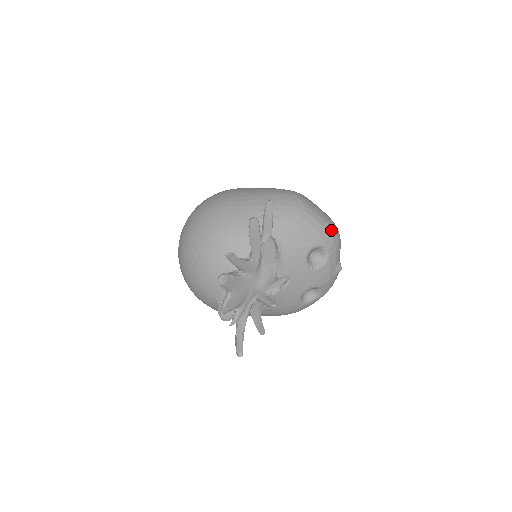
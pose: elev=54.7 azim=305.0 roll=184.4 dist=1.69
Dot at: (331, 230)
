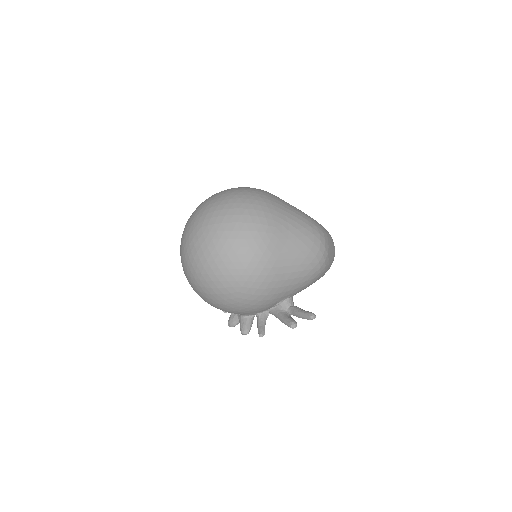
Dot at: occluded
